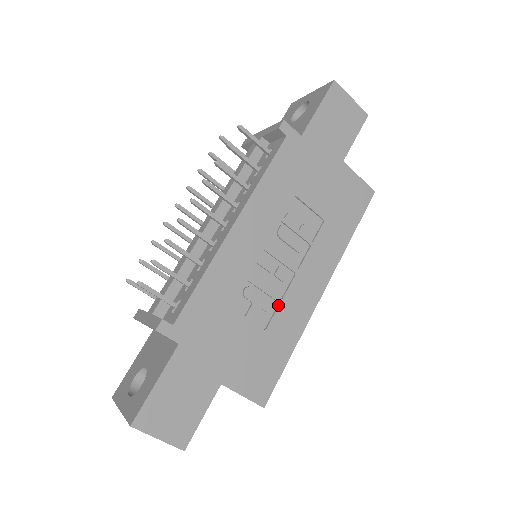
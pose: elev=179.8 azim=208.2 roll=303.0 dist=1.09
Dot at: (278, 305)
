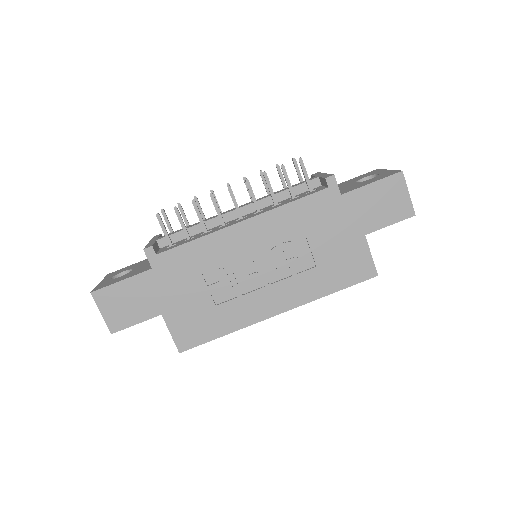
Dot at: (237, 297)
